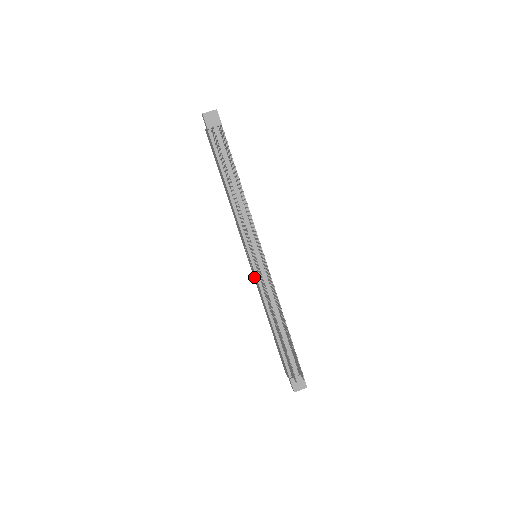
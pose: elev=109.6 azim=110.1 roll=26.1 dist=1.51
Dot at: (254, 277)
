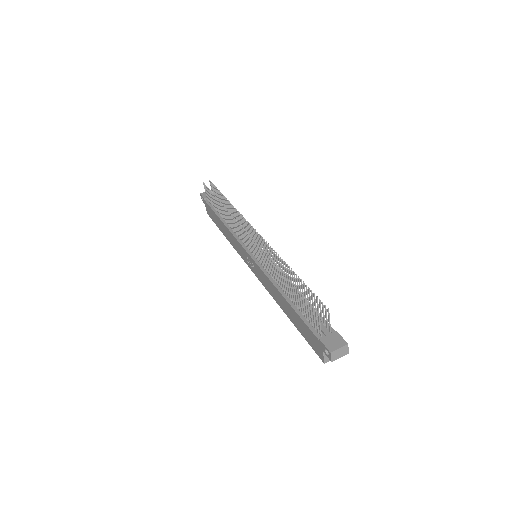
Dot at: (260, 279)
